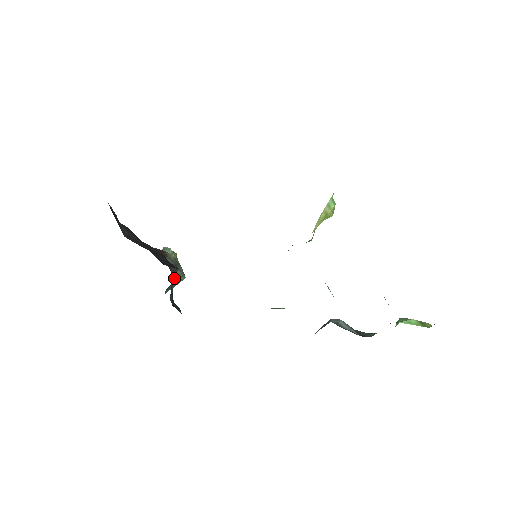
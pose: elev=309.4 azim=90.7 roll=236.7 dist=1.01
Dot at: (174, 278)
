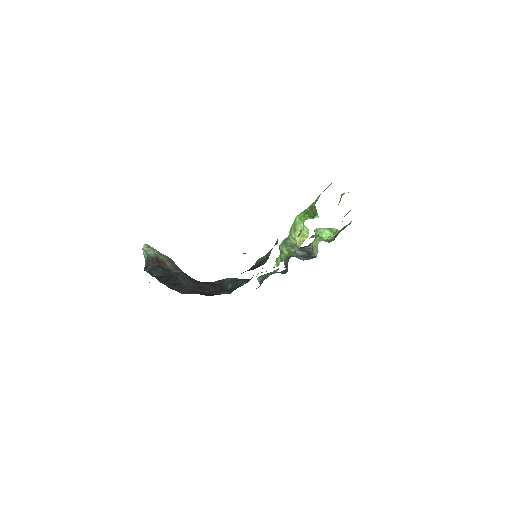
Dot at: occluded
